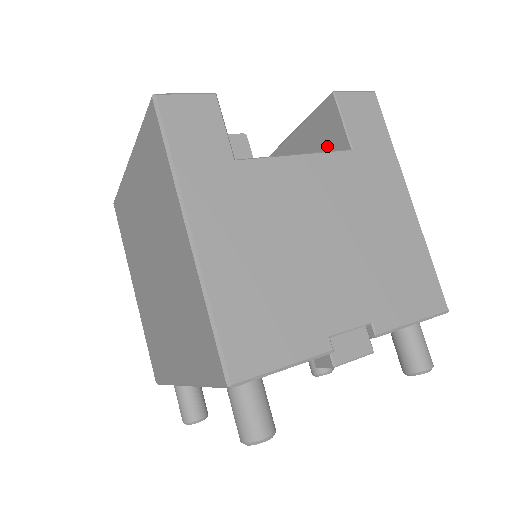
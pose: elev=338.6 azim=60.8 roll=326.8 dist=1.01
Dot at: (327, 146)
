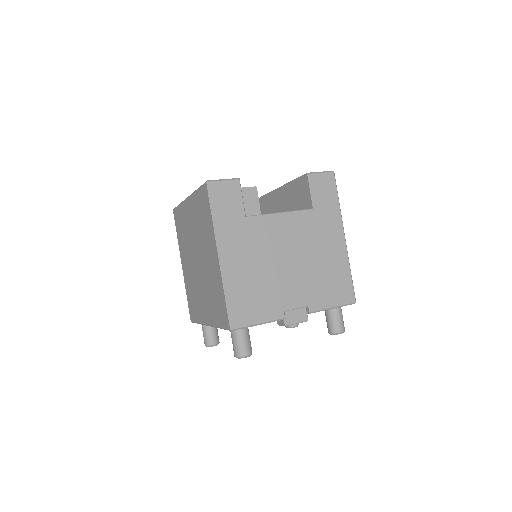
Dot at: (302, 201)
